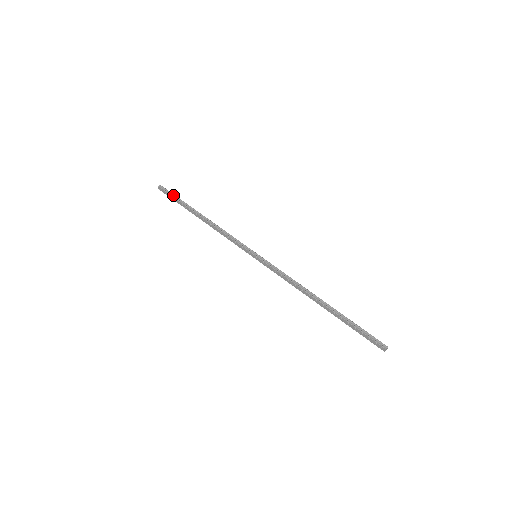
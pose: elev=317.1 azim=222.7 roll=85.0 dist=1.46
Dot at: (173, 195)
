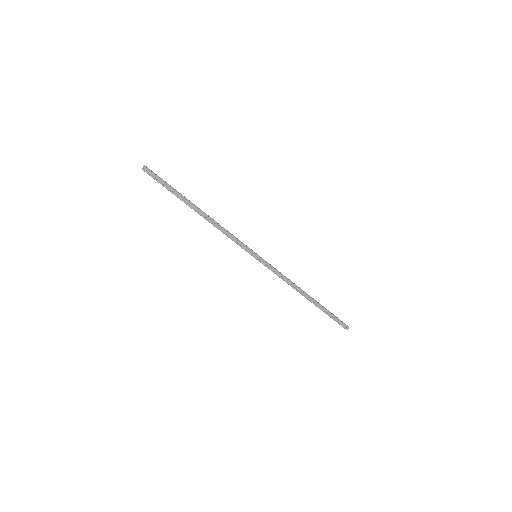
Dot at: (164, 181)
